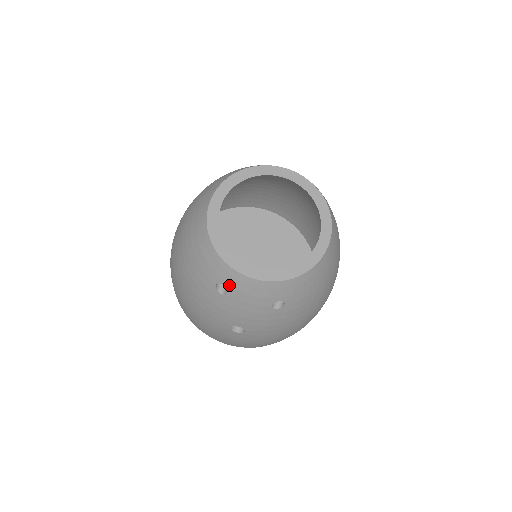
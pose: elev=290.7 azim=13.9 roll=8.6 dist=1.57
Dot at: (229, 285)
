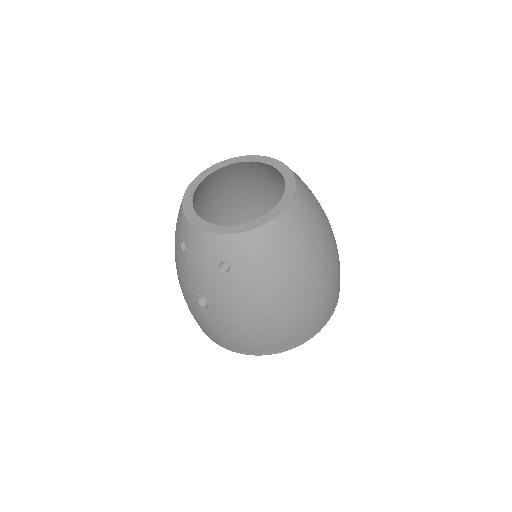
Dot at: (186, 239)
